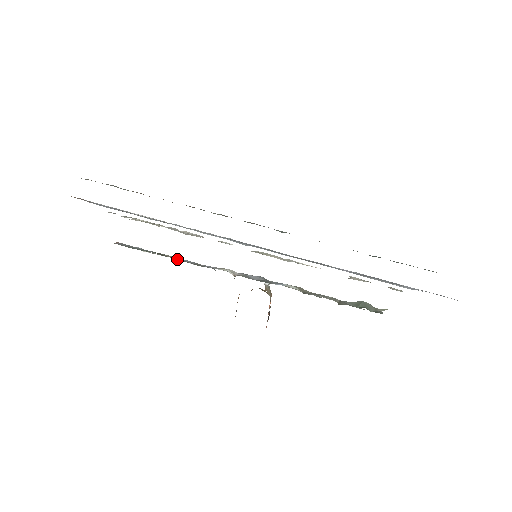
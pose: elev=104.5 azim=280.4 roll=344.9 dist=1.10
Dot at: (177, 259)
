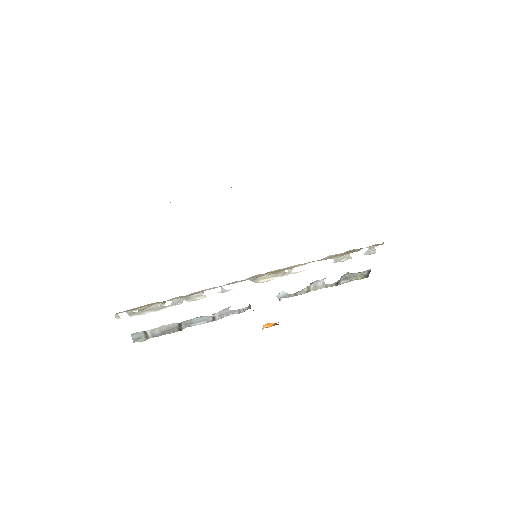
Dot at: (194, 320)
